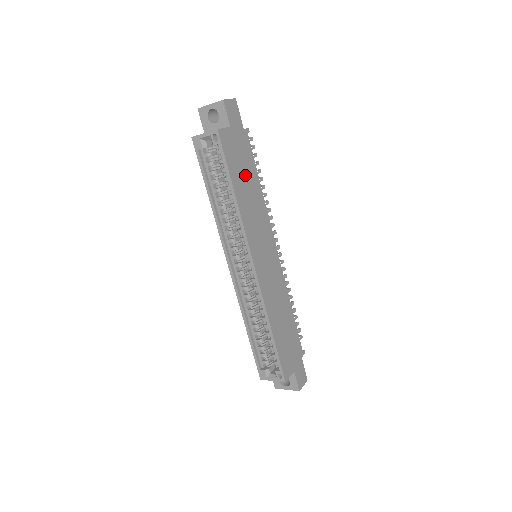
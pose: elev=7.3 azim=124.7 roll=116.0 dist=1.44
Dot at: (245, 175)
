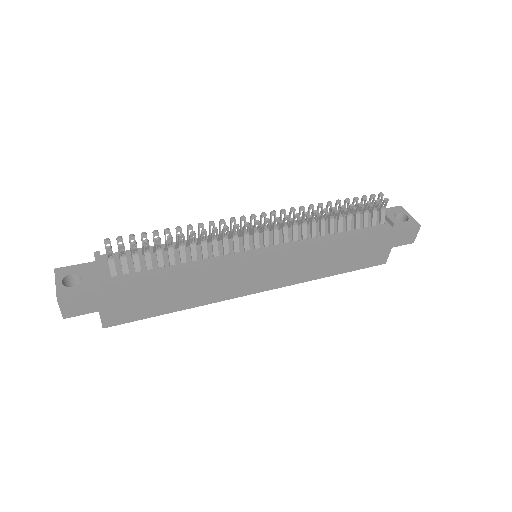
Dot at: (161, 294)
